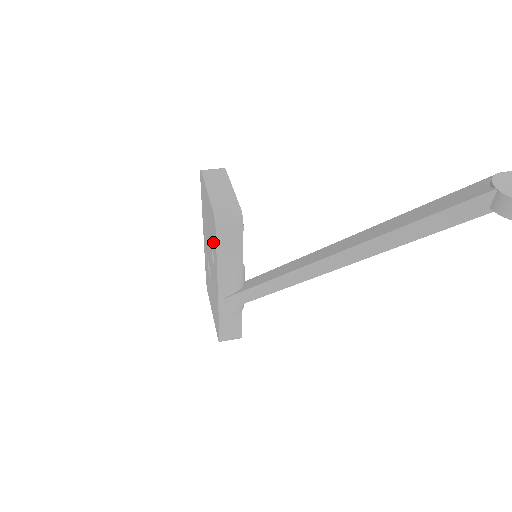
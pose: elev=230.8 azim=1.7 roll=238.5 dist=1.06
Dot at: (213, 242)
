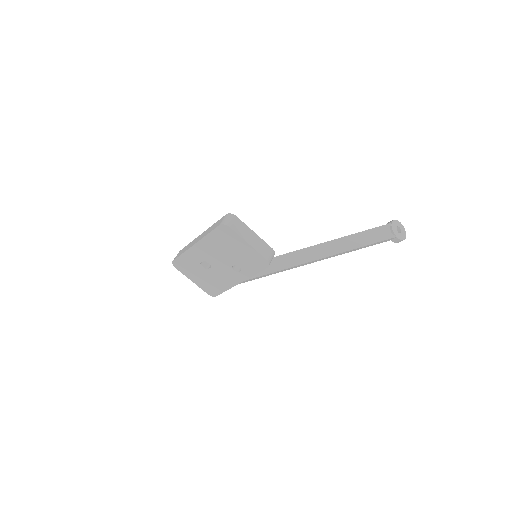
Dot at: (249, 267)
